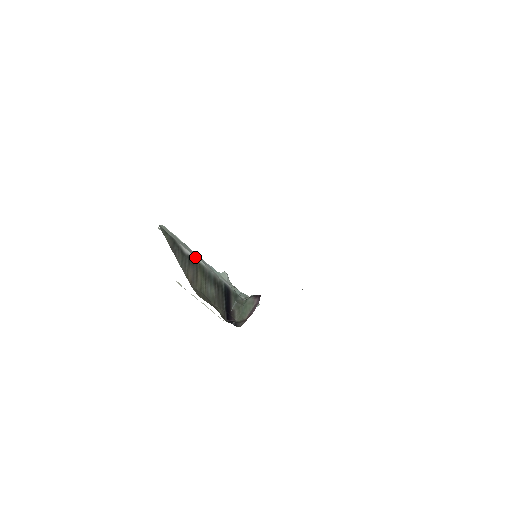
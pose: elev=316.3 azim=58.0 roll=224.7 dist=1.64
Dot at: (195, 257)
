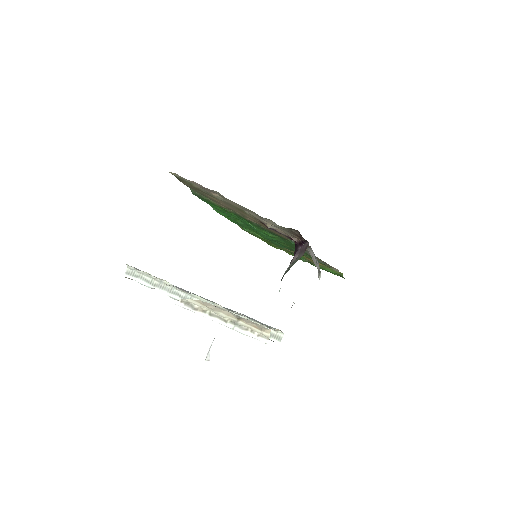
Dot at: occluded
